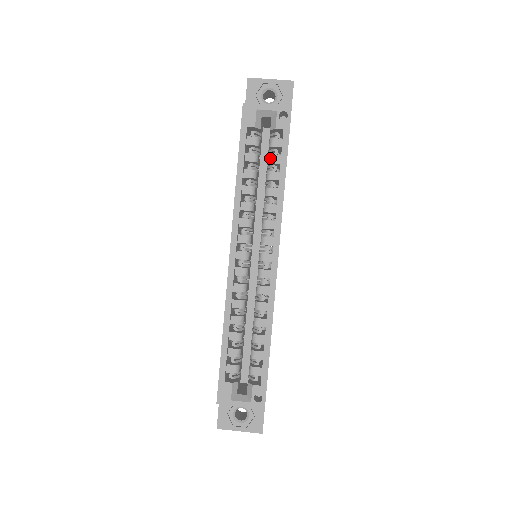
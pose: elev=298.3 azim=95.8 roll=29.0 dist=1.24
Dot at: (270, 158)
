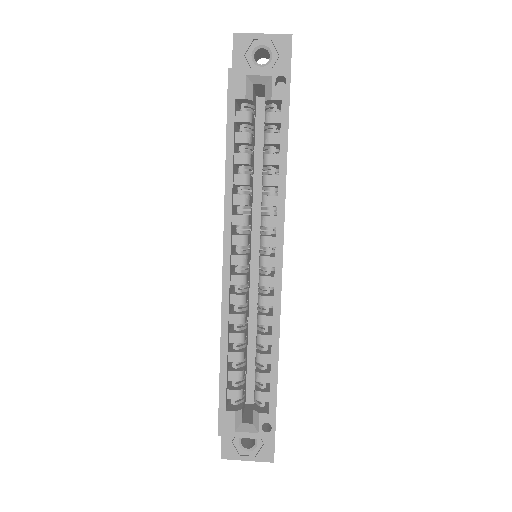
Dot at: (266, 137)
